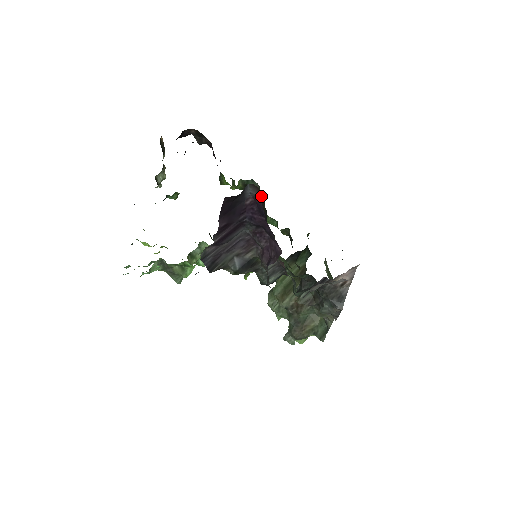
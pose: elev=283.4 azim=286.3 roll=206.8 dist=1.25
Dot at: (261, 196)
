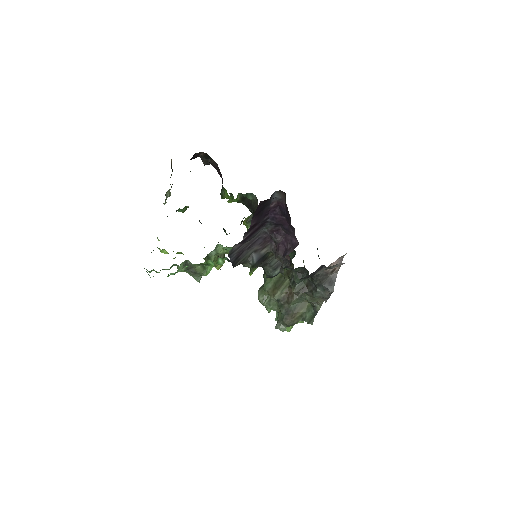
Dot at: occluded
